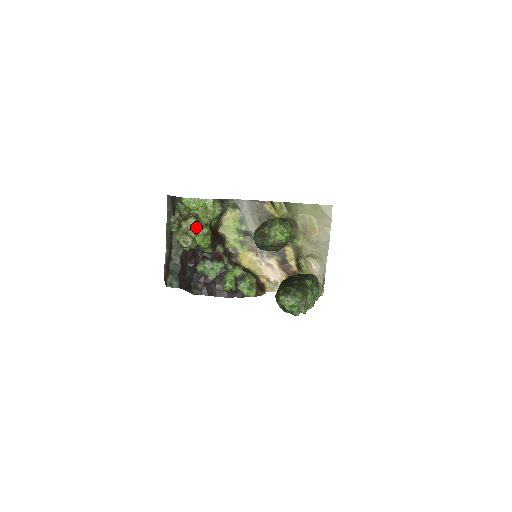
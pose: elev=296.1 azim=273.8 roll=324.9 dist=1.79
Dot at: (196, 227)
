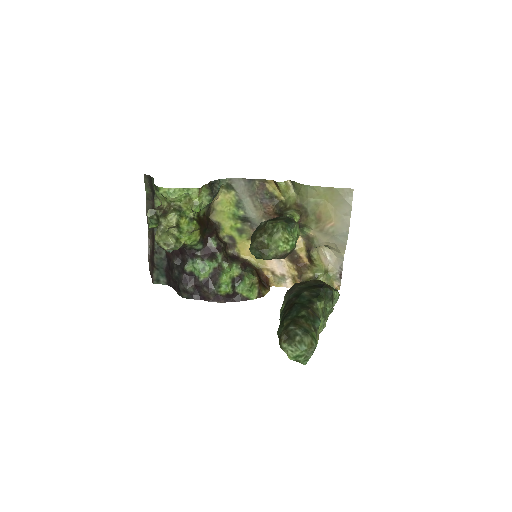
Dot at: (179, 224)
